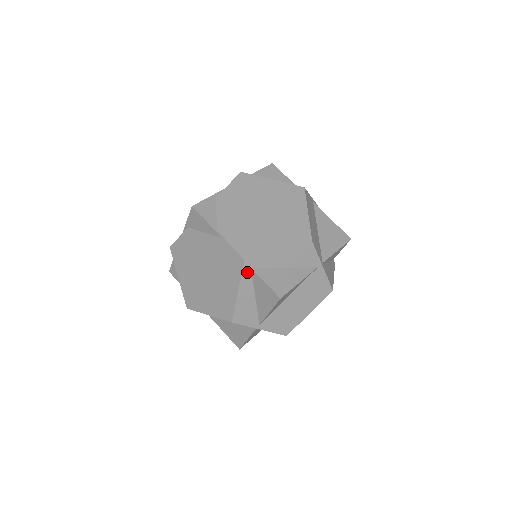
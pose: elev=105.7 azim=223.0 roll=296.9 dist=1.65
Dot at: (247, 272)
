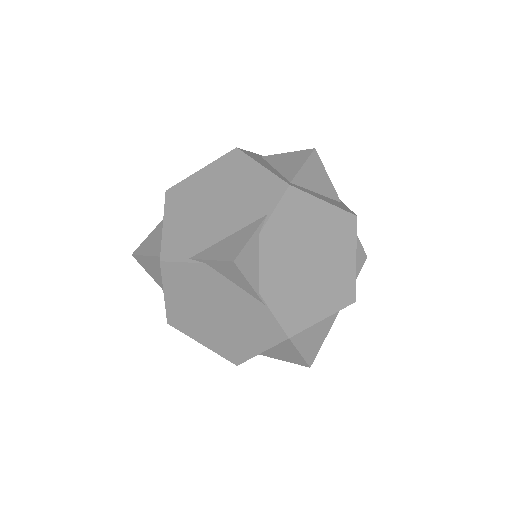
Dot at: occluded
